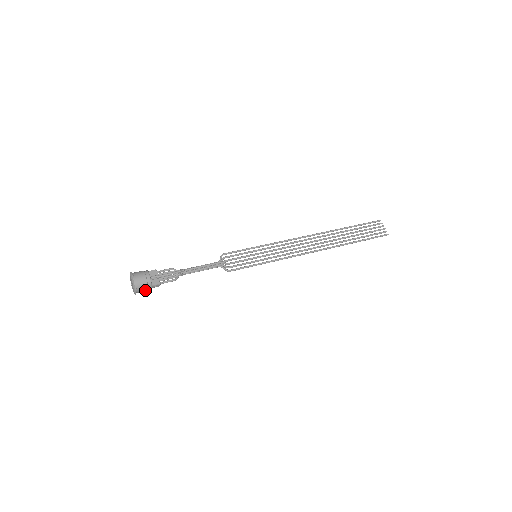
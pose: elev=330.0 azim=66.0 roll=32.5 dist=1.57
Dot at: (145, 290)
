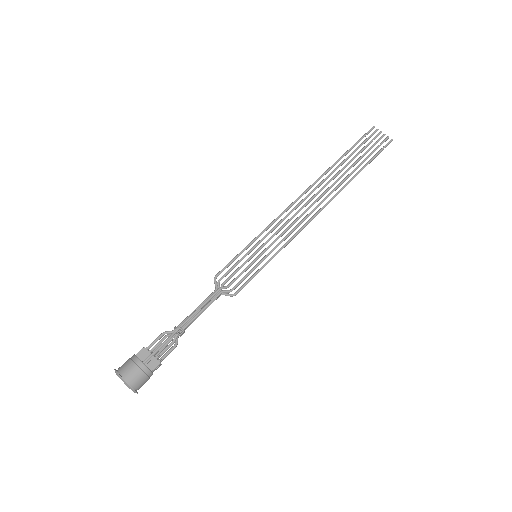
Dot at: (146, 381)
